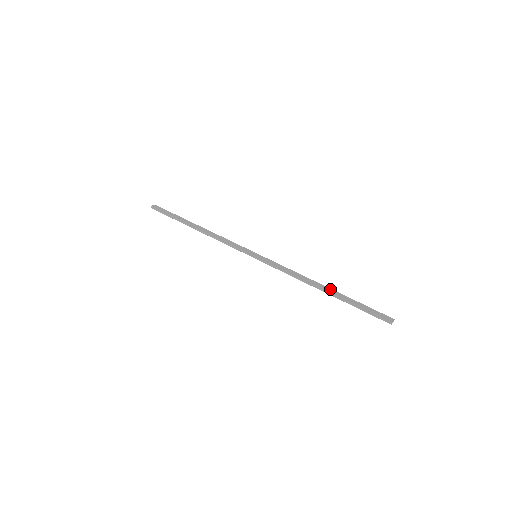
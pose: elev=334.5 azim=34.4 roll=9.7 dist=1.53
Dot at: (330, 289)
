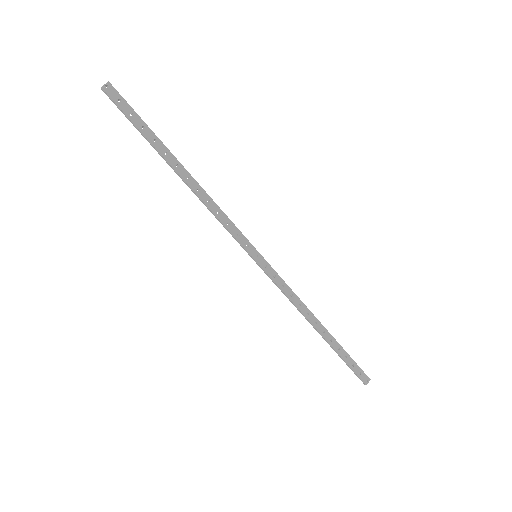
Dot at: (326, 331)
